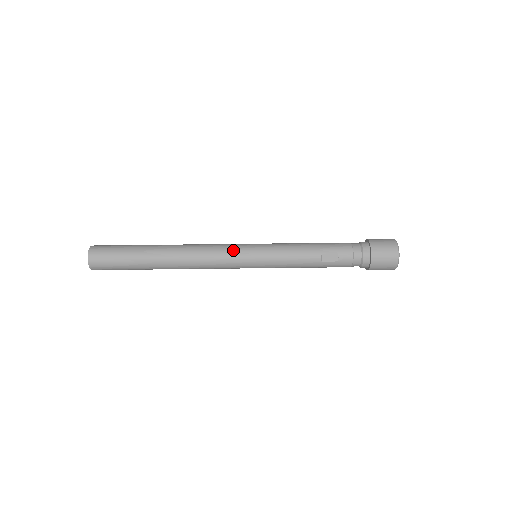
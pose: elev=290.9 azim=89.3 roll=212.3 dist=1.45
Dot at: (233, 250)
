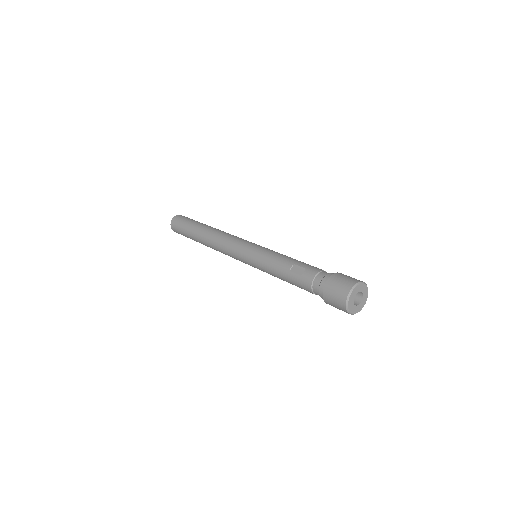
Dot at: (243, 240)
